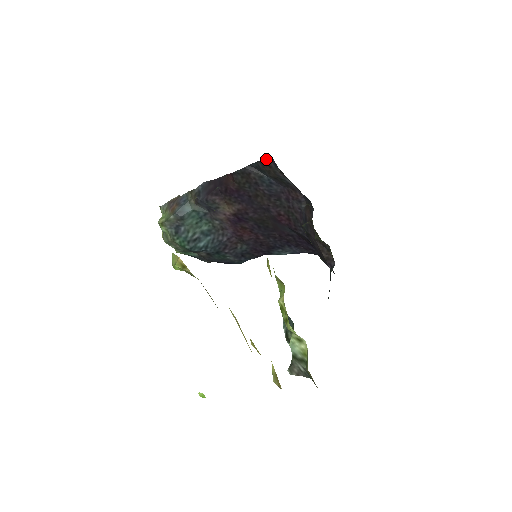
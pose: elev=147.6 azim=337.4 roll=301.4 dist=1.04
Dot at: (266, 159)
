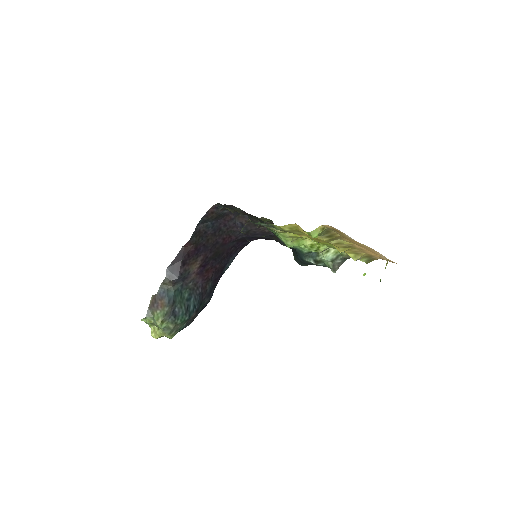
Dot at: (208, 211)
